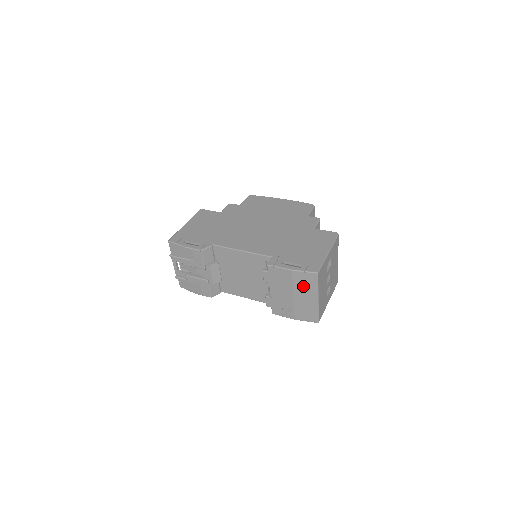
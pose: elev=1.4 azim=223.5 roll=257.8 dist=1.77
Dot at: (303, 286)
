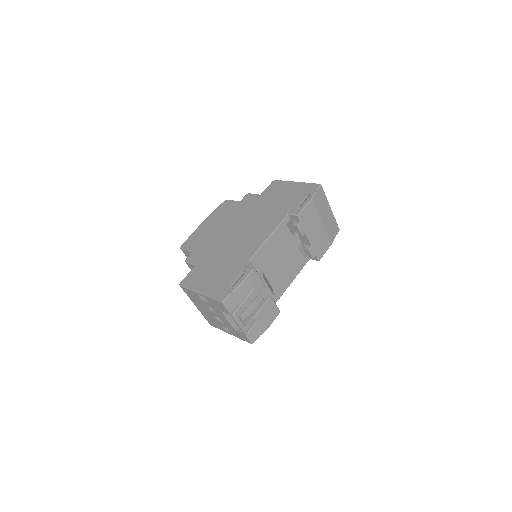
Dot at: (321, 206)
